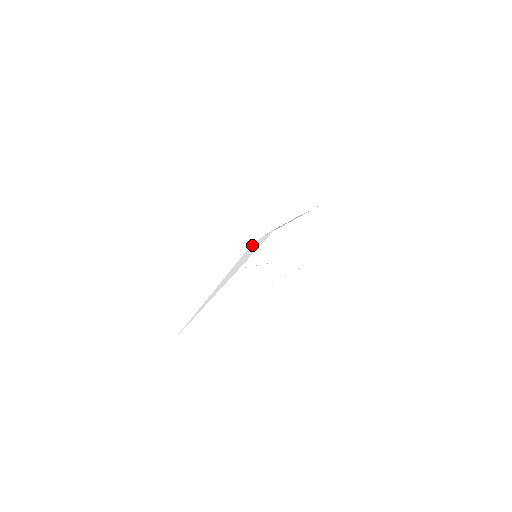
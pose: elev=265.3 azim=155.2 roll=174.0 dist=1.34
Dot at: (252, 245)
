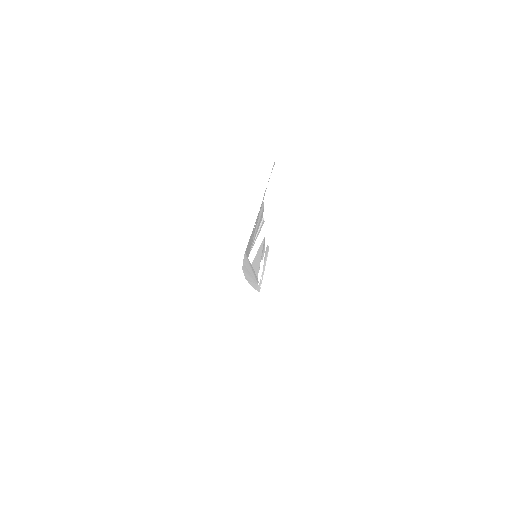
Dot at: occluded
